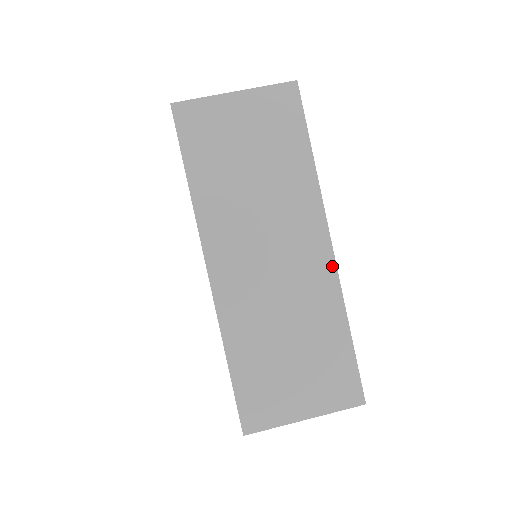
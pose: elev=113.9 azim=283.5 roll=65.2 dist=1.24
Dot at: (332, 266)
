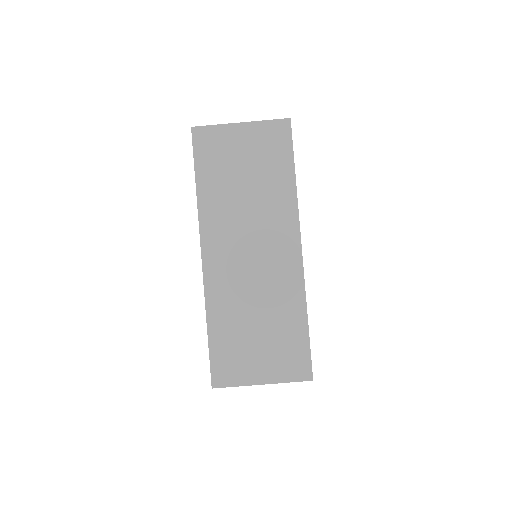
Dot at: (300, 266)
